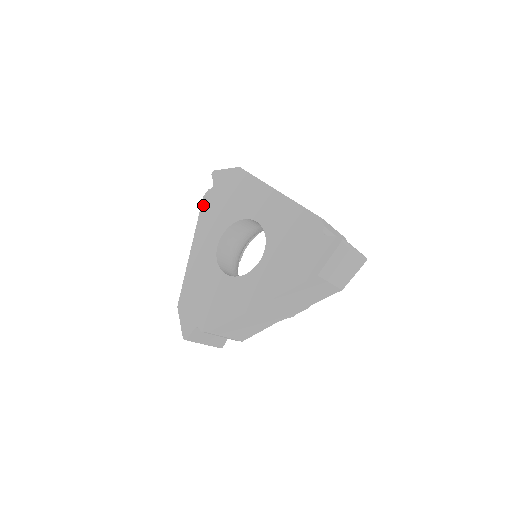
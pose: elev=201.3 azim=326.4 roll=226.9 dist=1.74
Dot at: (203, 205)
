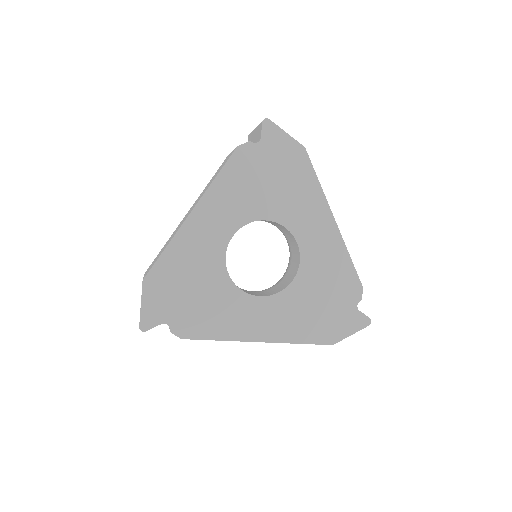
Dot at: (234, 159)
